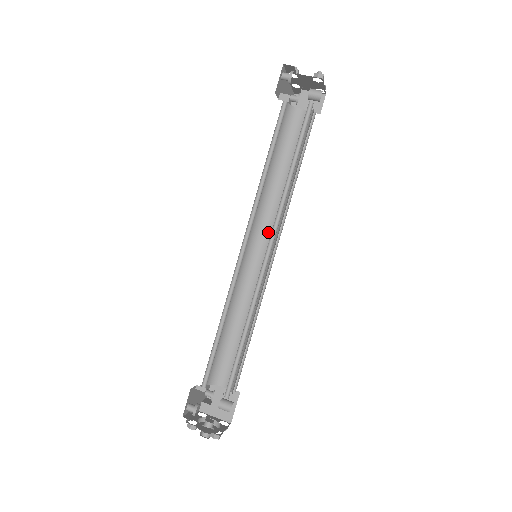
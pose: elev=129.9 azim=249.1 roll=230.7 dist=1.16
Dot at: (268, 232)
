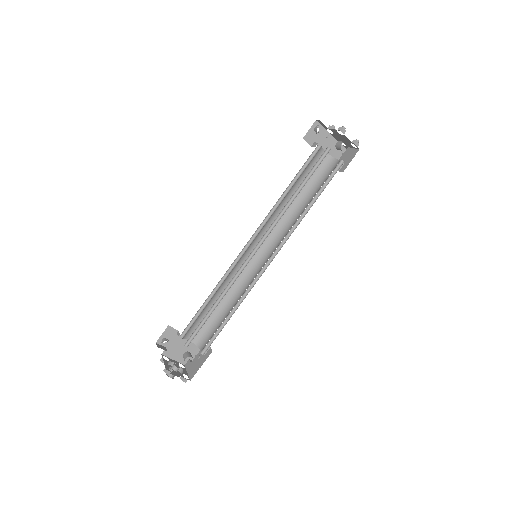
Dot at: (277, 245)
